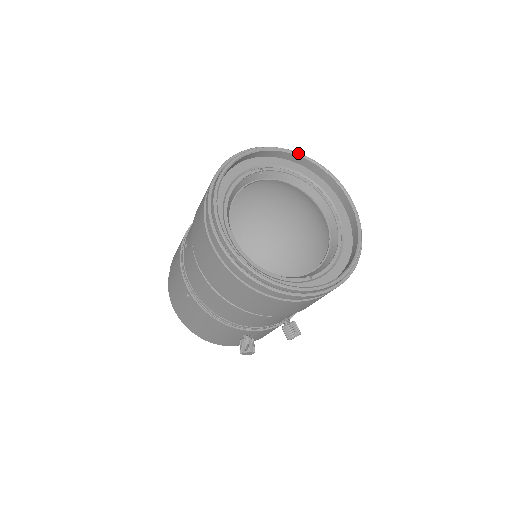
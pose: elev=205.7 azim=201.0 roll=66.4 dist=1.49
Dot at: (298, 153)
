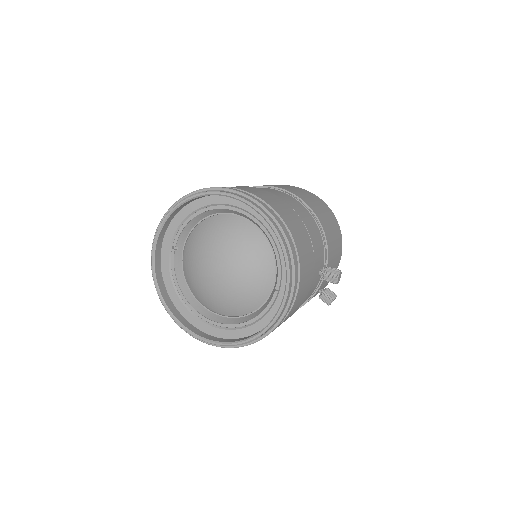
Dot at: (169, 213)
